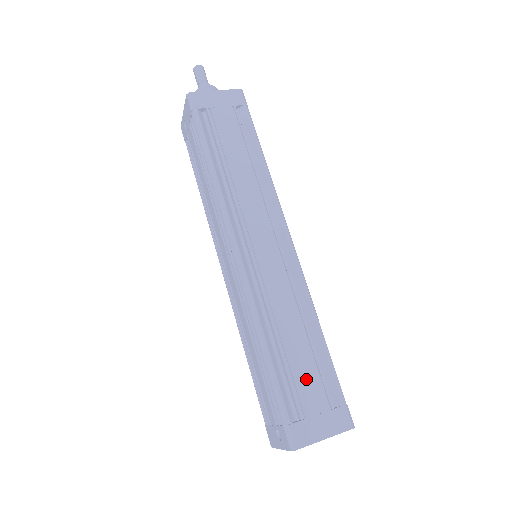
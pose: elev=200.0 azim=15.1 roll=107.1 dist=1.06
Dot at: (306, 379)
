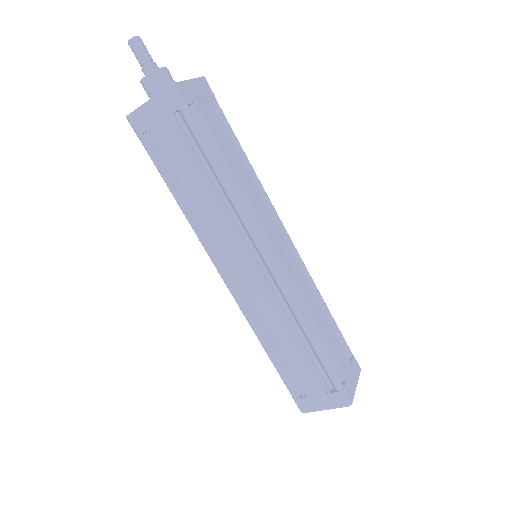
Dot at: (303, 373)
